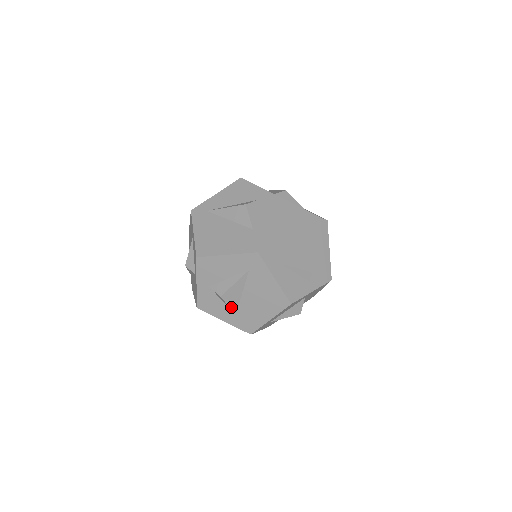
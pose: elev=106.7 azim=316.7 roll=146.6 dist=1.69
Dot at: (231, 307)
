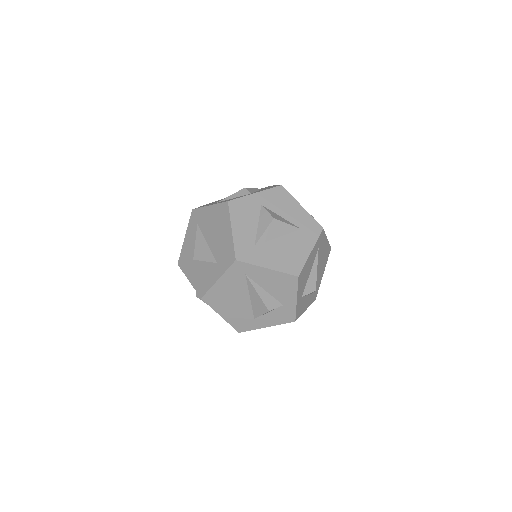
Dot at: occluded
